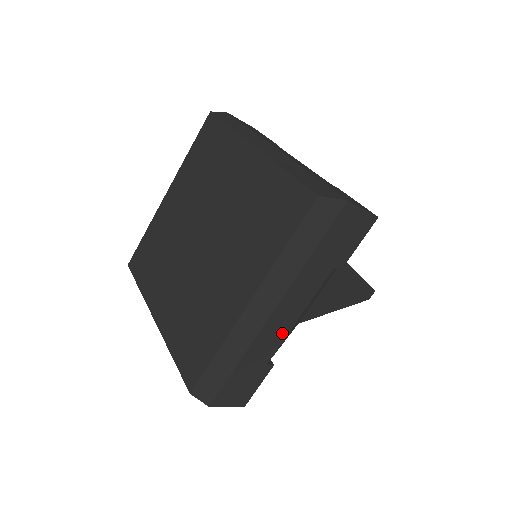
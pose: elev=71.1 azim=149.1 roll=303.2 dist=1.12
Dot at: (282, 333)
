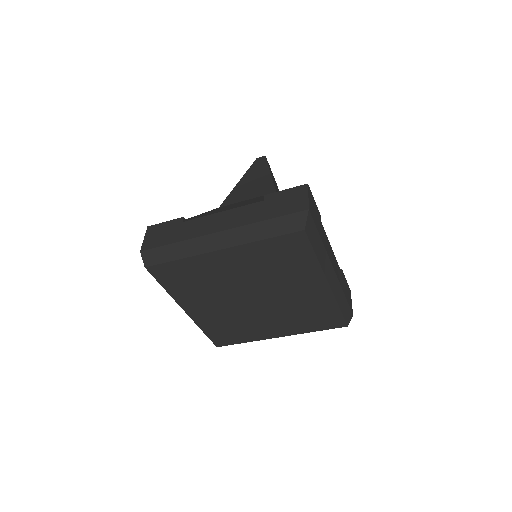
Dot at: occluded
